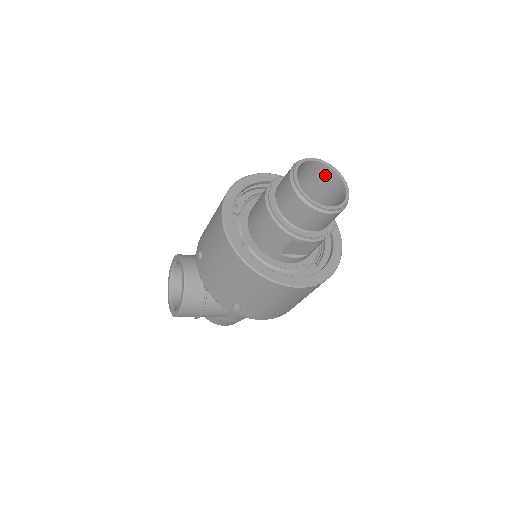
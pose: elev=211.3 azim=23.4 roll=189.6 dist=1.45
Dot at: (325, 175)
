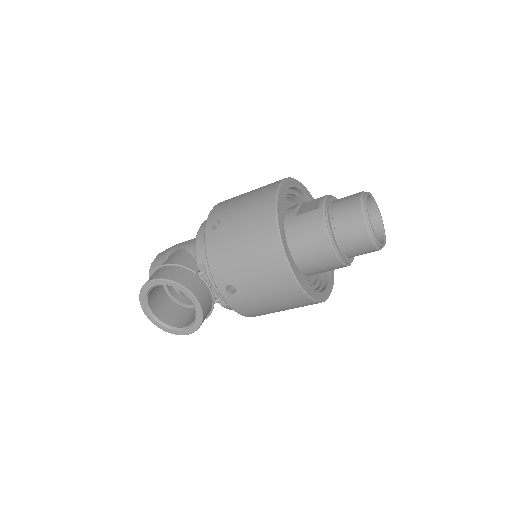
Dot at: occluded
